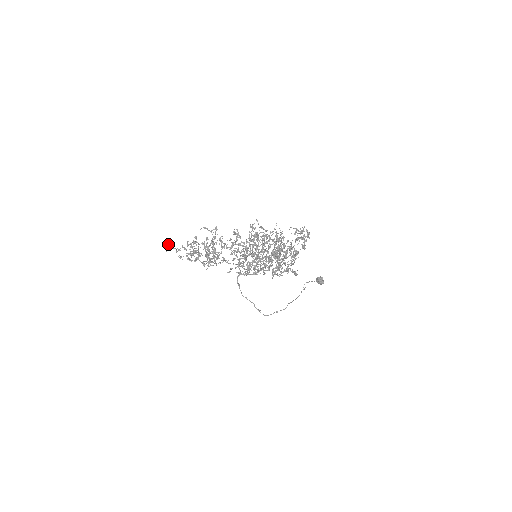
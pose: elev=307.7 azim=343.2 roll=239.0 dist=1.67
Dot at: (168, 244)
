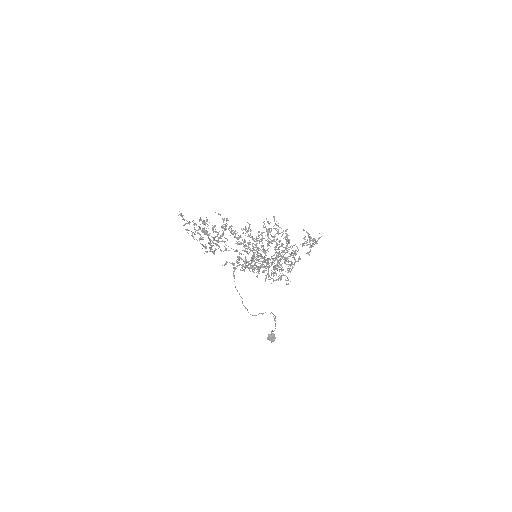
Dot at: (181, 213)
